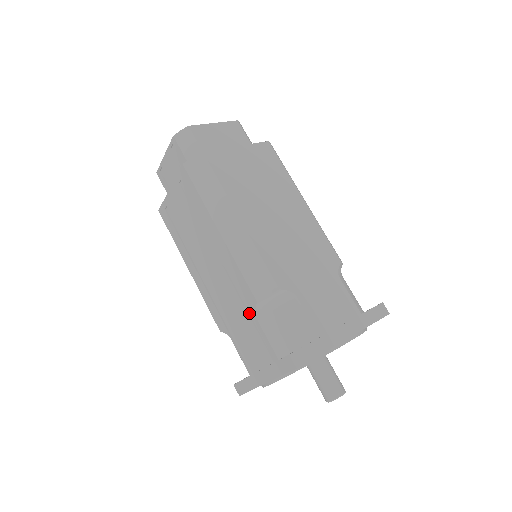
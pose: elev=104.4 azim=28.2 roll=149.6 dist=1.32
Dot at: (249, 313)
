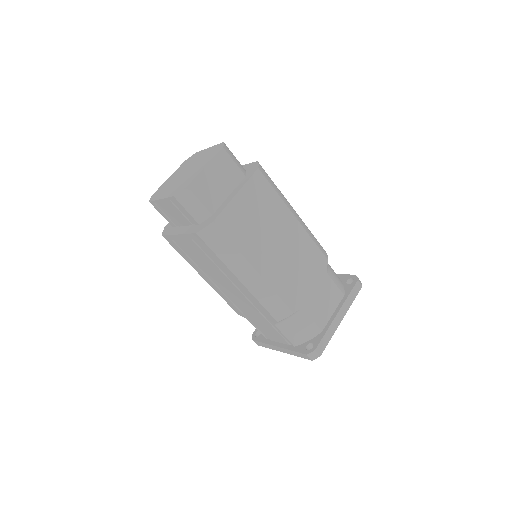
Dot at: (268, 321)
